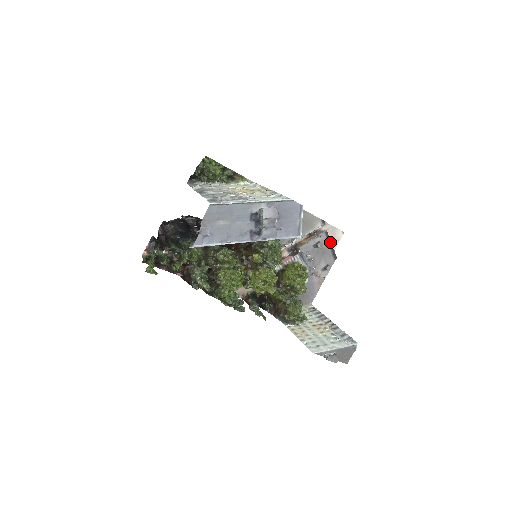
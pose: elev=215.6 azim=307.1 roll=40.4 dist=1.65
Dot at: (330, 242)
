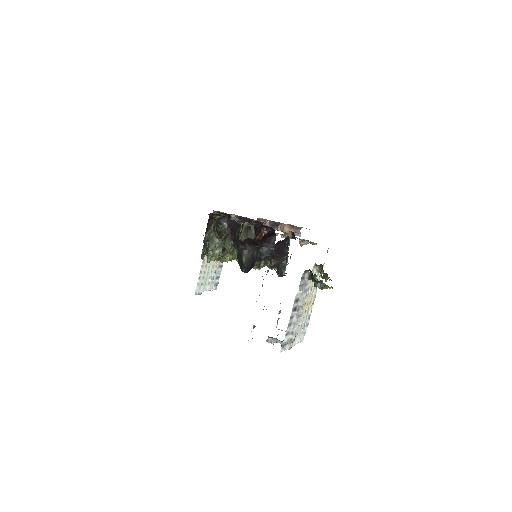
Dot at: occluded
